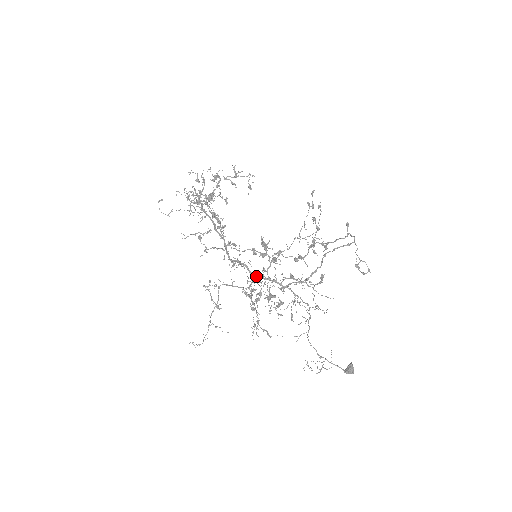
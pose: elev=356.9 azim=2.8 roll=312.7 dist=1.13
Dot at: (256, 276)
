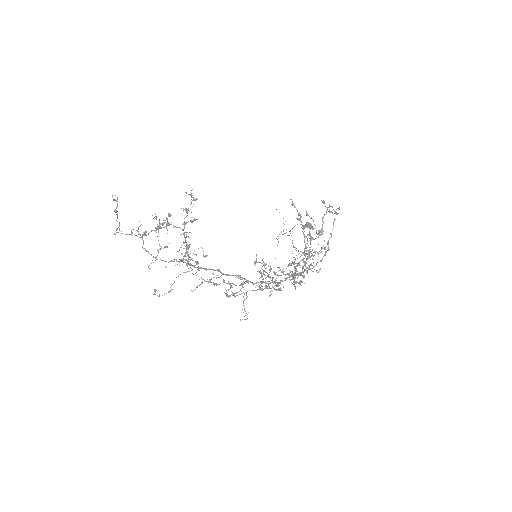
Dot at: occluded
